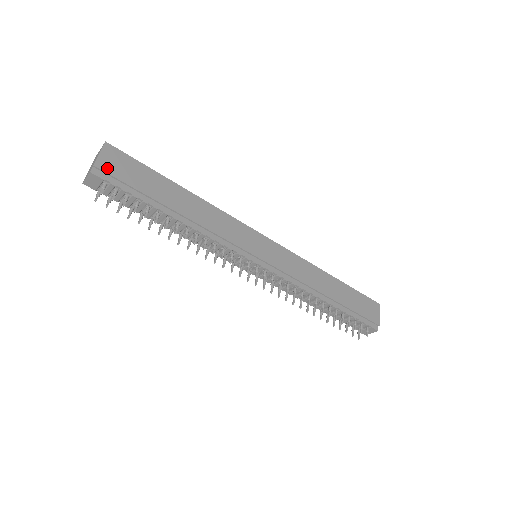
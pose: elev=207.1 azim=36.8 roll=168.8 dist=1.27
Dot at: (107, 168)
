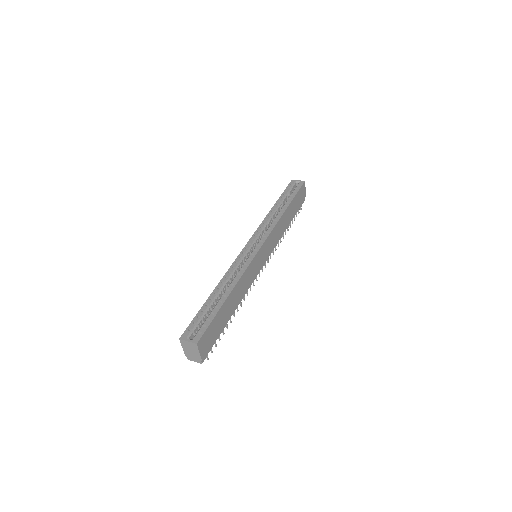
Dot at: (206, 351)
